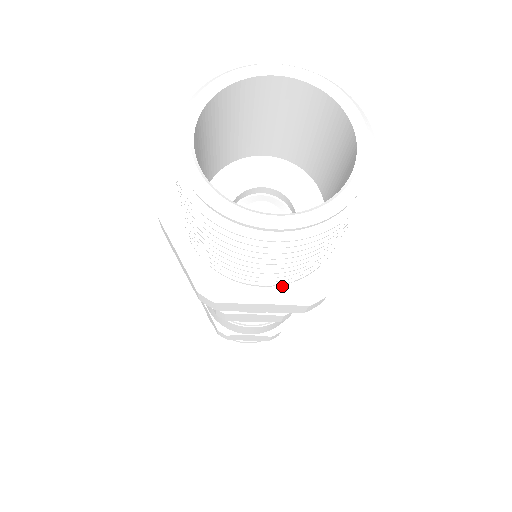
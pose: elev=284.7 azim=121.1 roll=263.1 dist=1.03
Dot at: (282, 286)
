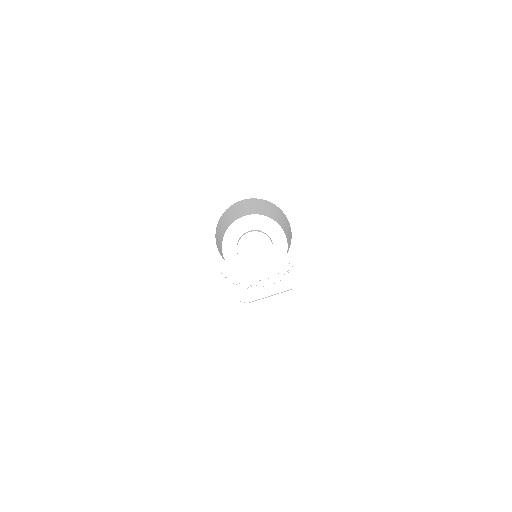
Dot at: (277, 283)
